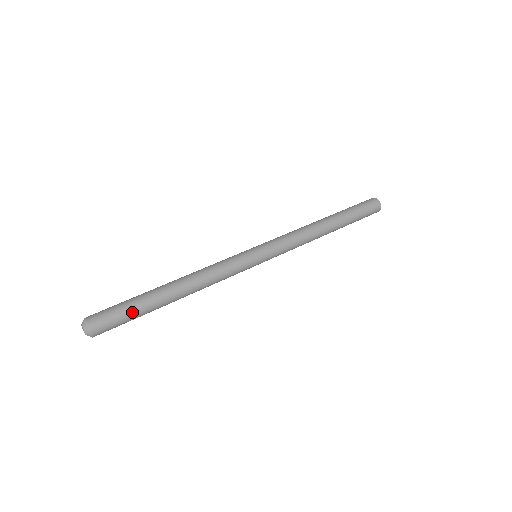
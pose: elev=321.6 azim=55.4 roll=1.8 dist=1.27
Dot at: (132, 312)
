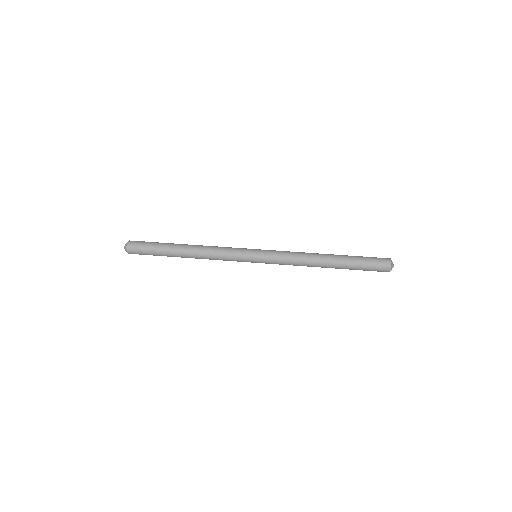
Dot at: (154, 254)
